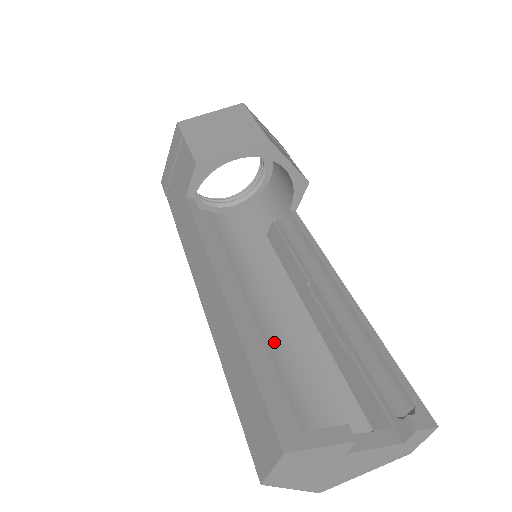
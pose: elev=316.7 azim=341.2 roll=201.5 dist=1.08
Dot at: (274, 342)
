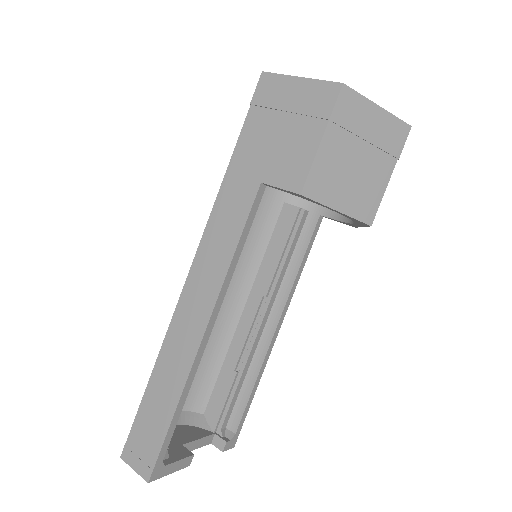
Dot at: occluded
